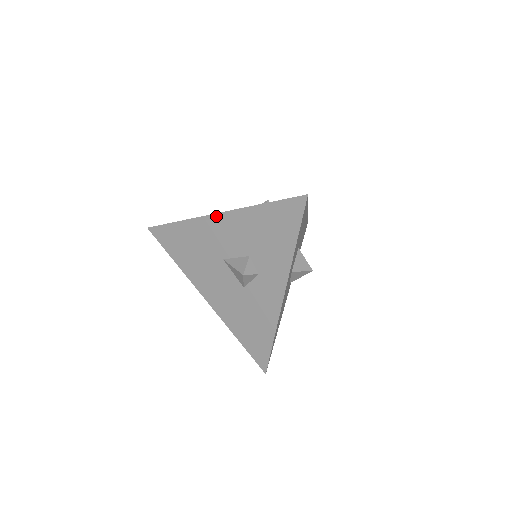
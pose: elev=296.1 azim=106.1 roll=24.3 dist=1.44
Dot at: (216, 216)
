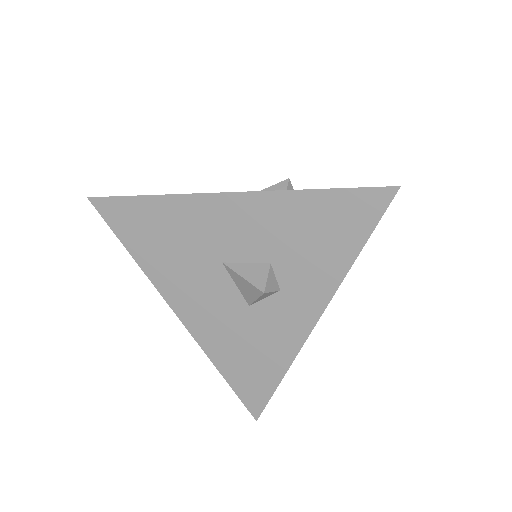
Dot at: (224, 196)
